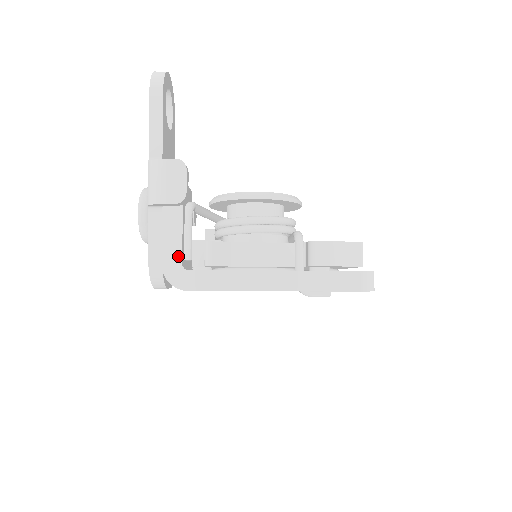
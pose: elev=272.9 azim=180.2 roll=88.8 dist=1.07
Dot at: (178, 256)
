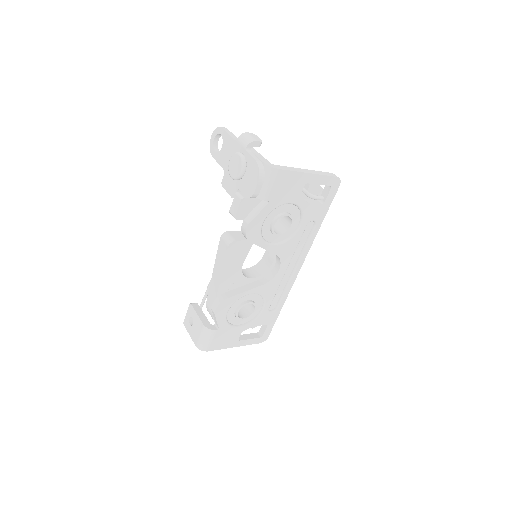
Dot at: (267, 161)
